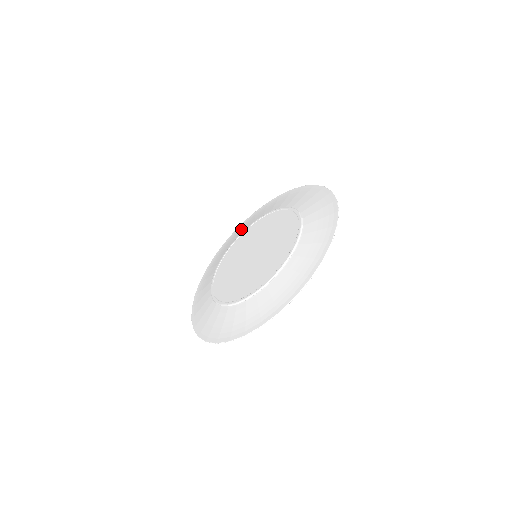
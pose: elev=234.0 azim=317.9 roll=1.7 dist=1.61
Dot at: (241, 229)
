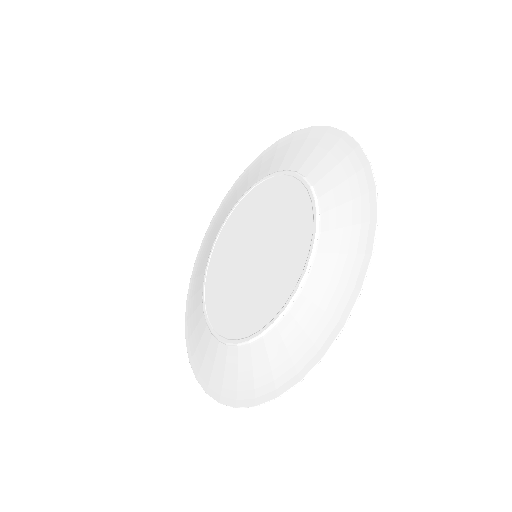
Dot at: (295, 148)
